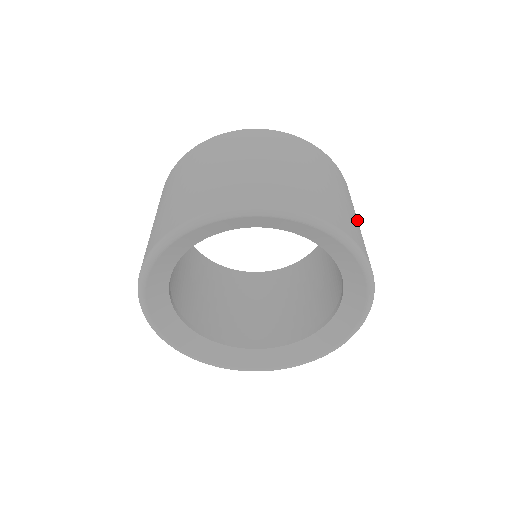
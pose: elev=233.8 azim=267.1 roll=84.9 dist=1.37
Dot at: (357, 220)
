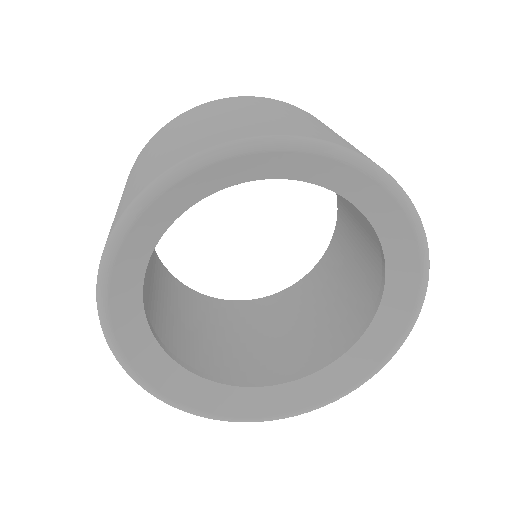
Dot at: occluded
